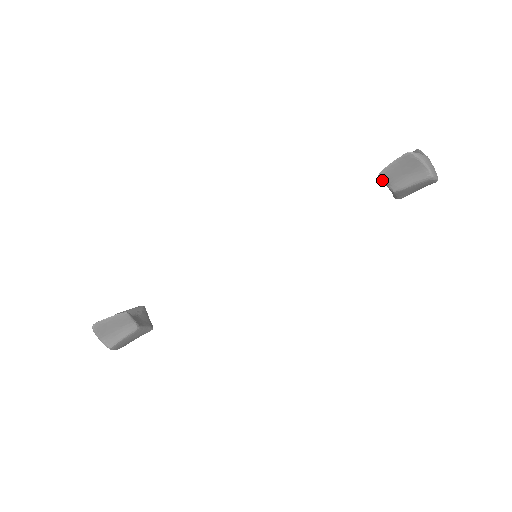
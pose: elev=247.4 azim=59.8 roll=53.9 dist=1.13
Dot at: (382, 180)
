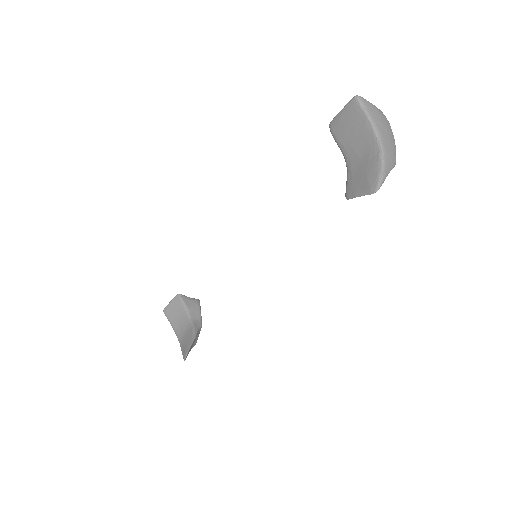
Dot at: occluded
